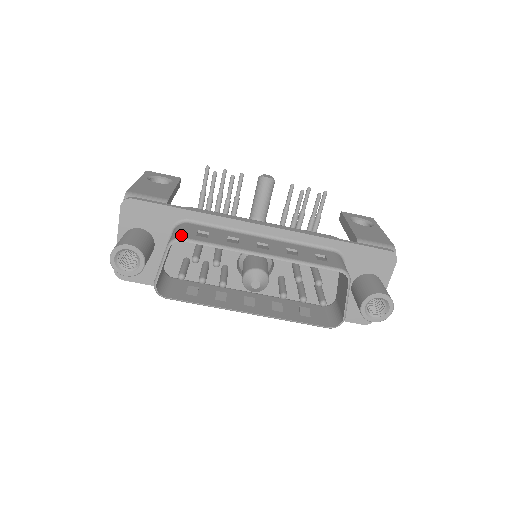
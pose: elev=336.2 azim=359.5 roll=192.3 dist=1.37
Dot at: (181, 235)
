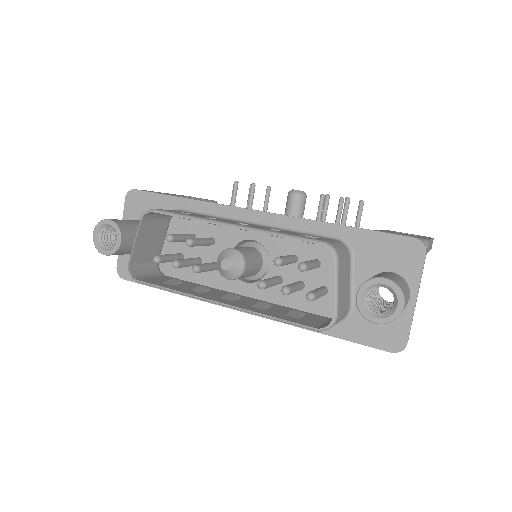
Dot at: (156, 209)
